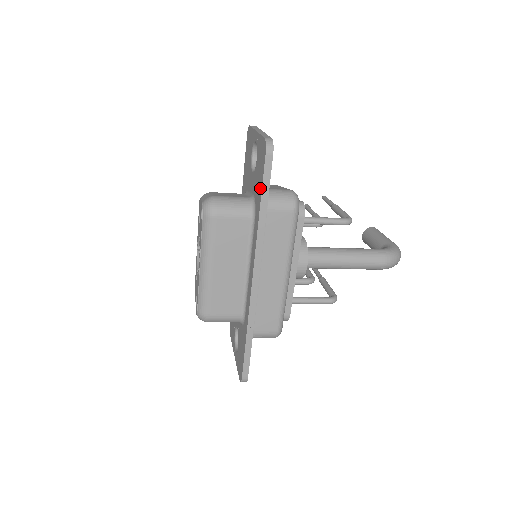
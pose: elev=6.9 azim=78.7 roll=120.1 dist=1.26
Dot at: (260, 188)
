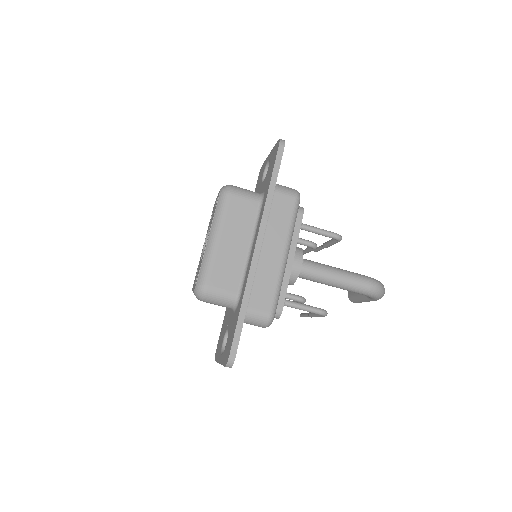
Dot at: (271, 172)
